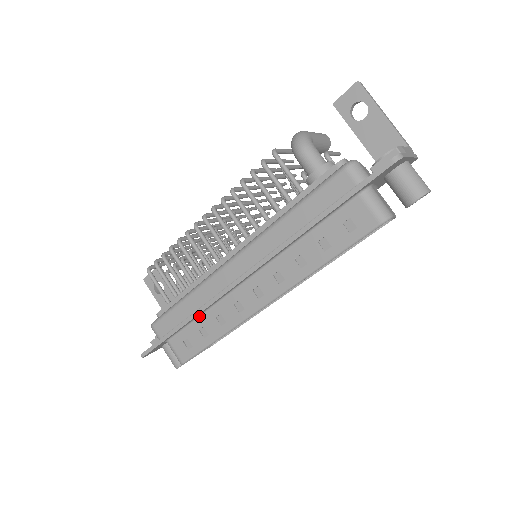
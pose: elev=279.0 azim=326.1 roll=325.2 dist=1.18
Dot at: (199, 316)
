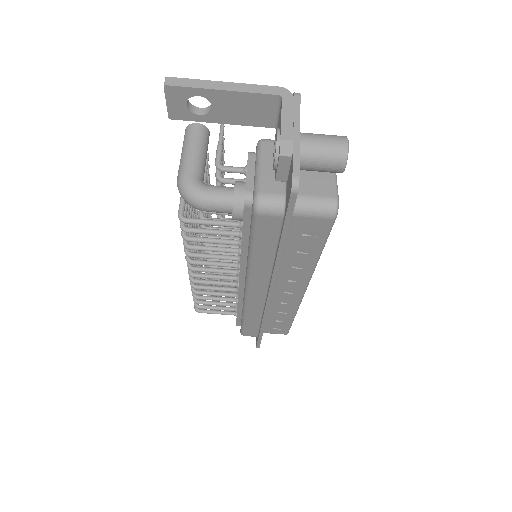
Dot at: occluded
